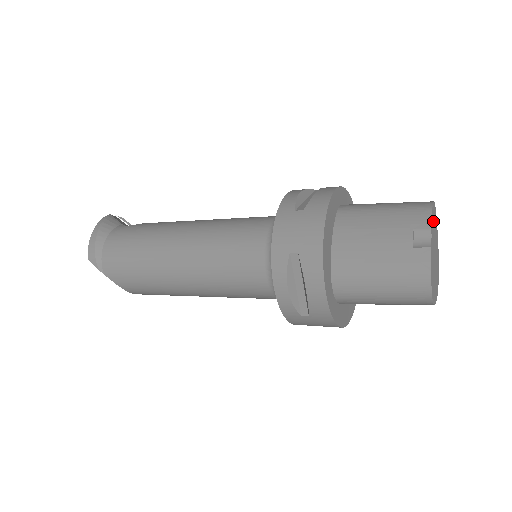
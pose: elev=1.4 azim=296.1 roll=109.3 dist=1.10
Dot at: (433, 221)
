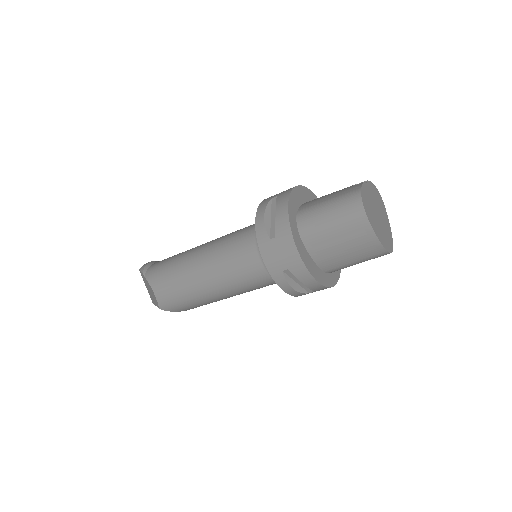
Dot at: (375, 193)
